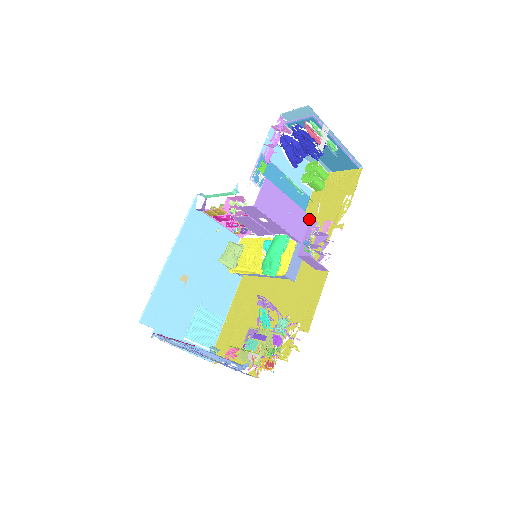
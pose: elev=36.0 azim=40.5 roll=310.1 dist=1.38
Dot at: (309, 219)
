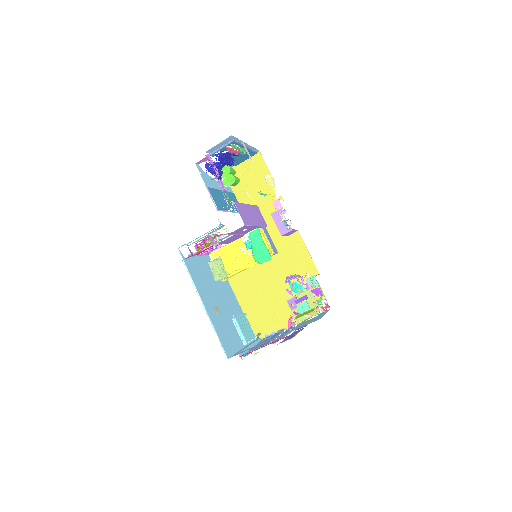
Dot at: (255, 208)
